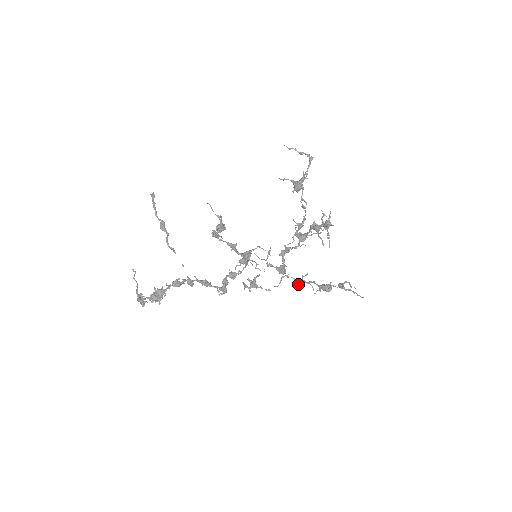
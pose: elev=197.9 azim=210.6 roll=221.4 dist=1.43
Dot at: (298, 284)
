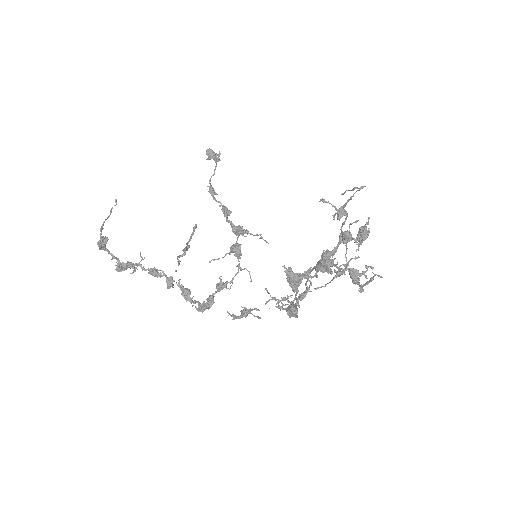
Dot at: (289, 269)
